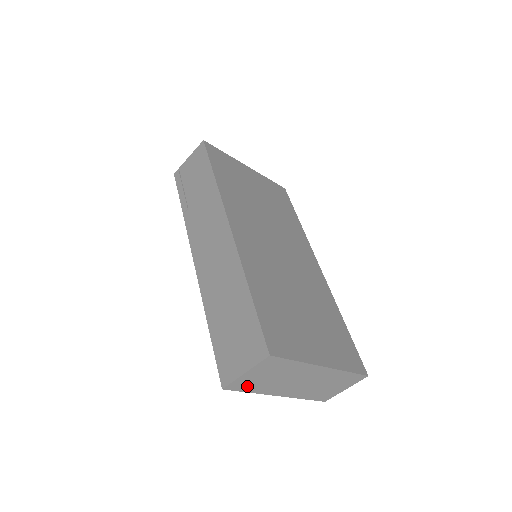
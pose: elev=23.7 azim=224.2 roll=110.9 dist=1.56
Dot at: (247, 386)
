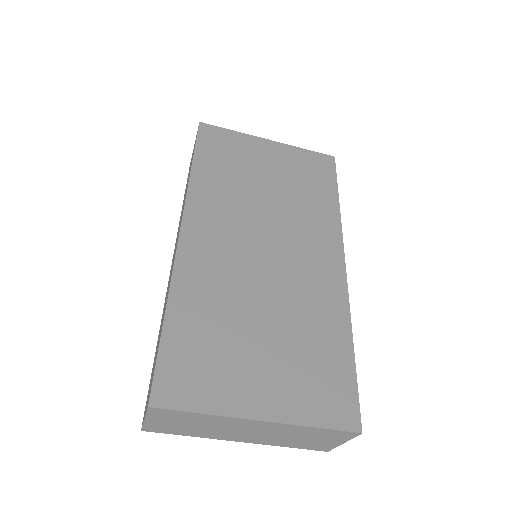
Dot at: (171, 430)
